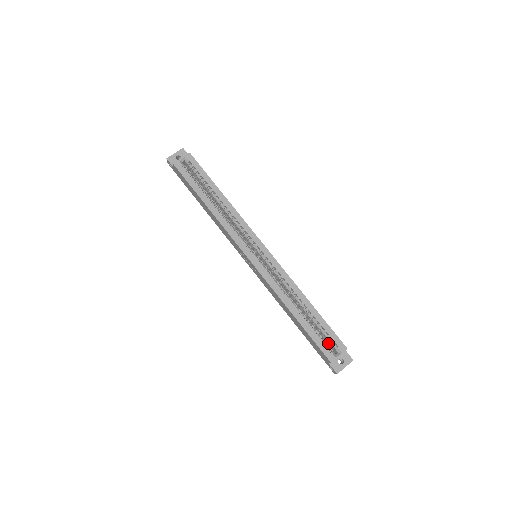
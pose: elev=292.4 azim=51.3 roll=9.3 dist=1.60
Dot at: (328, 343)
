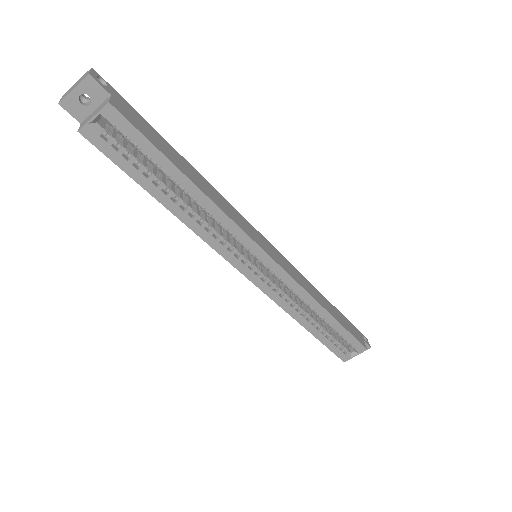
Dot at: occluded
